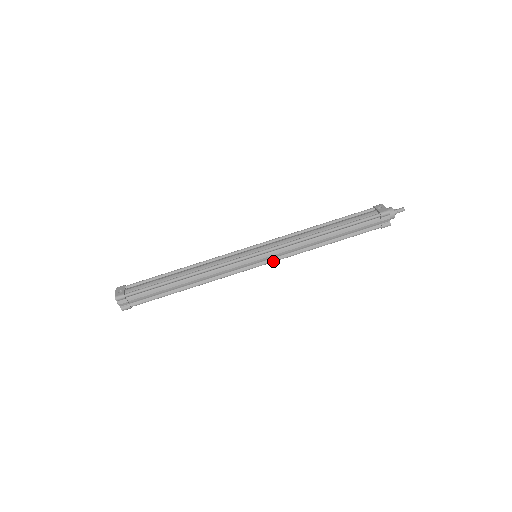
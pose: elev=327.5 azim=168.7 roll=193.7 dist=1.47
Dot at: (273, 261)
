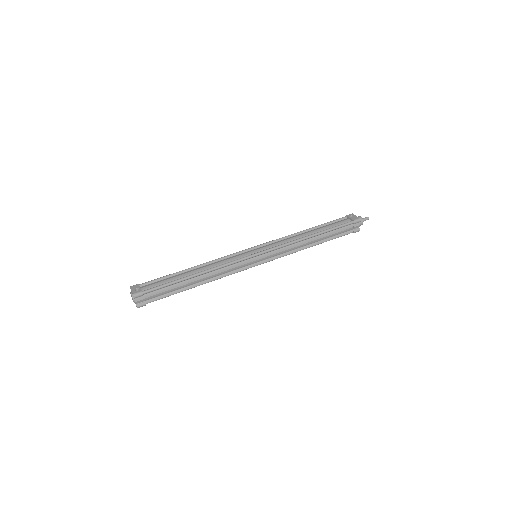
Dot at: (271, 260)
